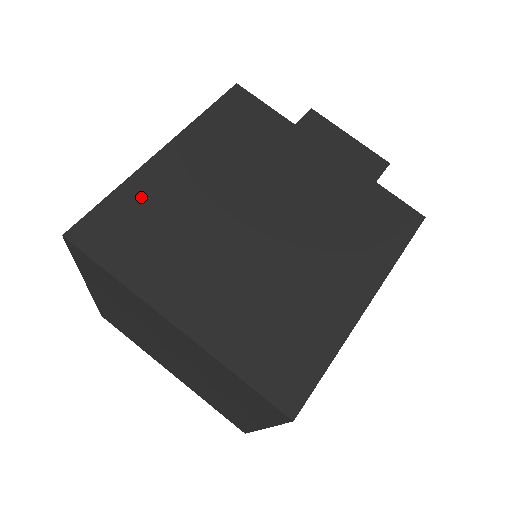
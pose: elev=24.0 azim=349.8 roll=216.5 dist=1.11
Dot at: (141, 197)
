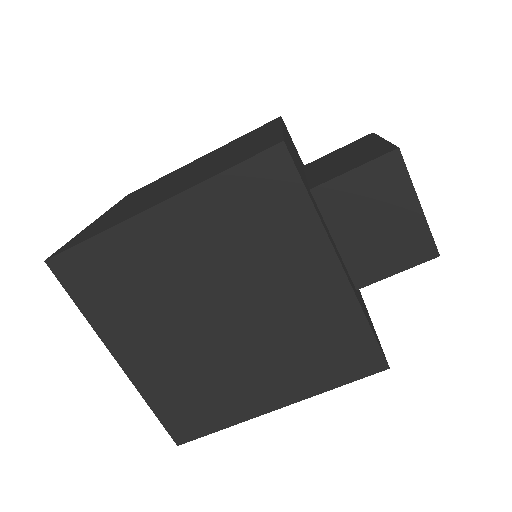
Dot at: occluded
